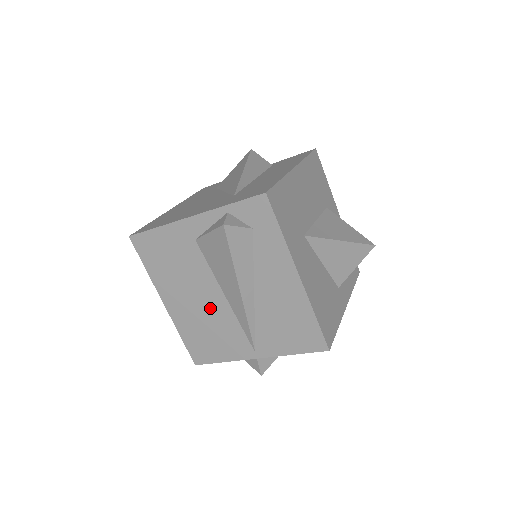
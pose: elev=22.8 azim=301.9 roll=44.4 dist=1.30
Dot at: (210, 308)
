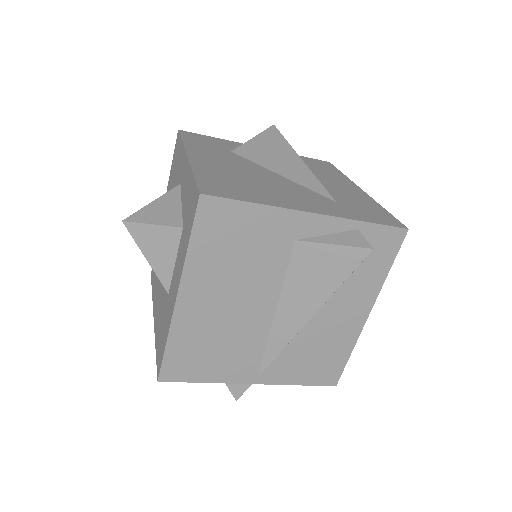
Dot at: (243, 320)
